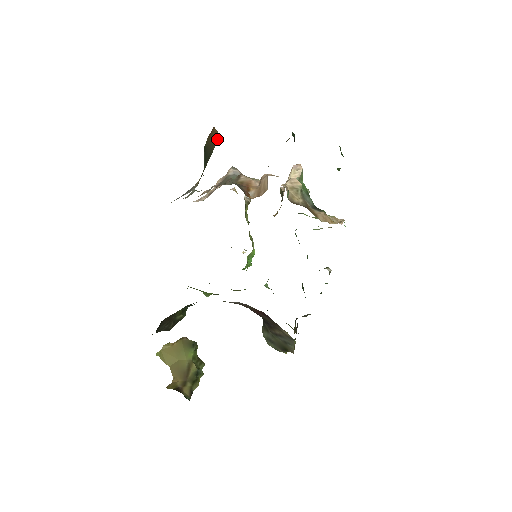
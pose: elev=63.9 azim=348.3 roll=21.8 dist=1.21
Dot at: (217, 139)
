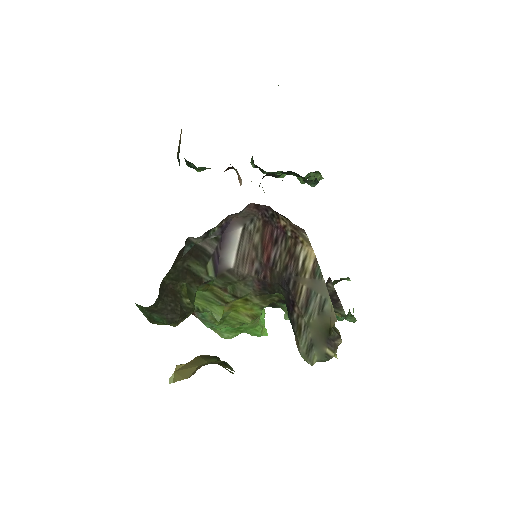
Dot at: occluded
